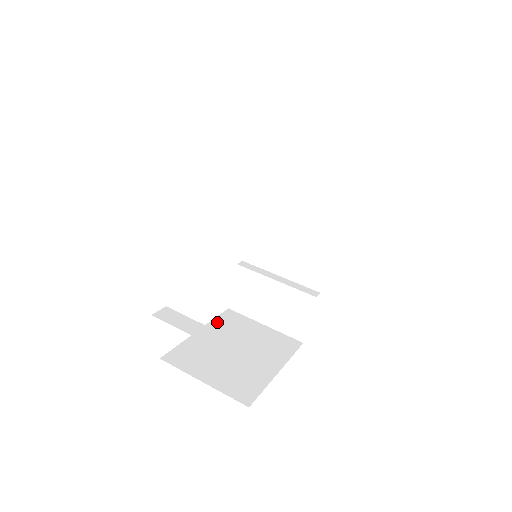
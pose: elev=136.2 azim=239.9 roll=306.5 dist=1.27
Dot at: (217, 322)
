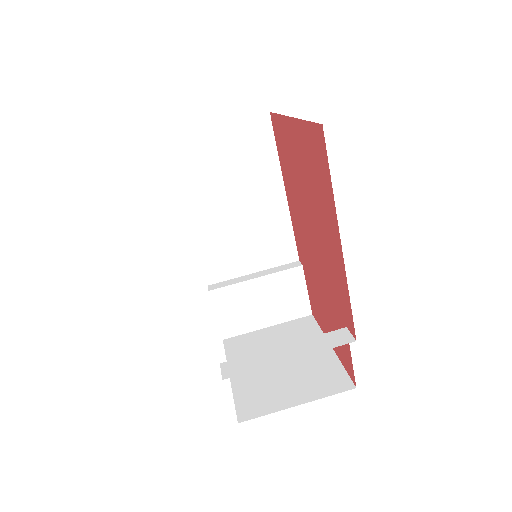
Dot at: (232, 356)
